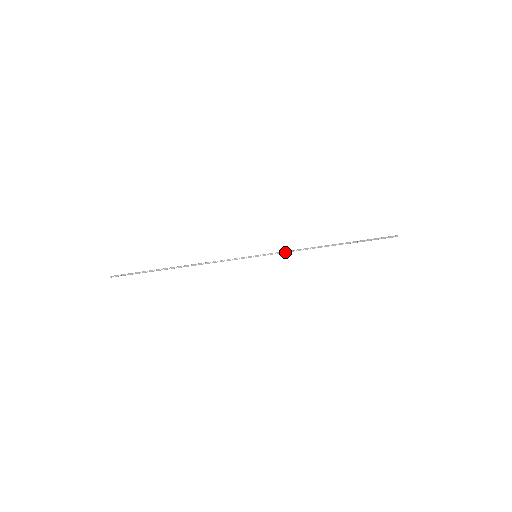
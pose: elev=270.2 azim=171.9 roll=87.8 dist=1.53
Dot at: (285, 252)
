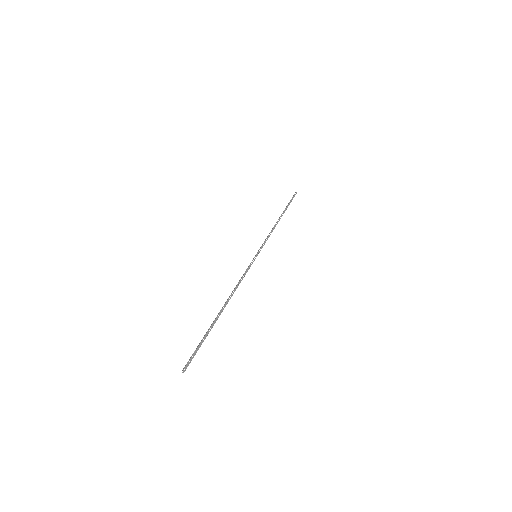
Dot at: (266, 240)
